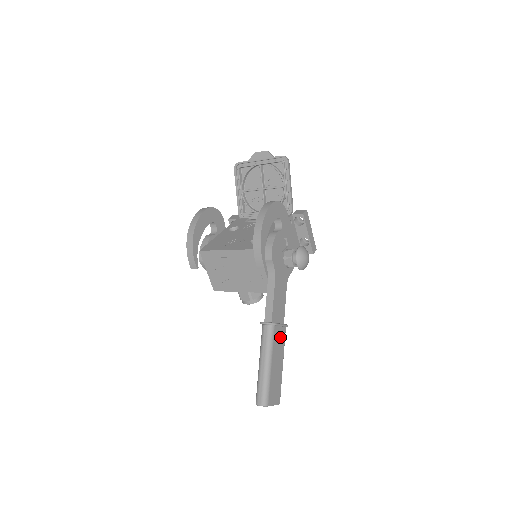
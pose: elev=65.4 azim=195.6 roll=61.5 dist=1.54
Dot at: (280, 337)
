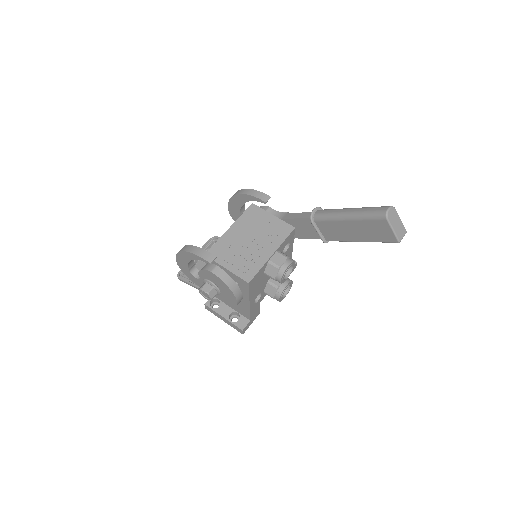
Dot at: occluded
